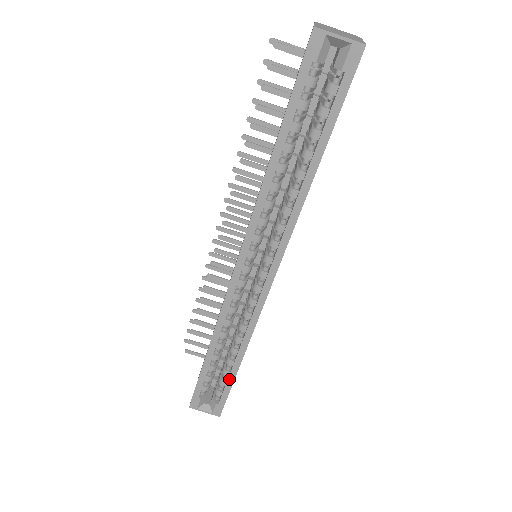
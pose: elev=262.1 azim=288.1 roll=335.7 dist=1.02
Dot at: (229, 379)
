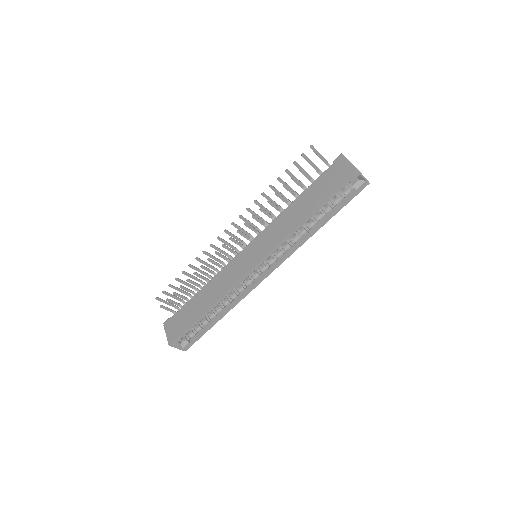
Dot at: (208, 327)
